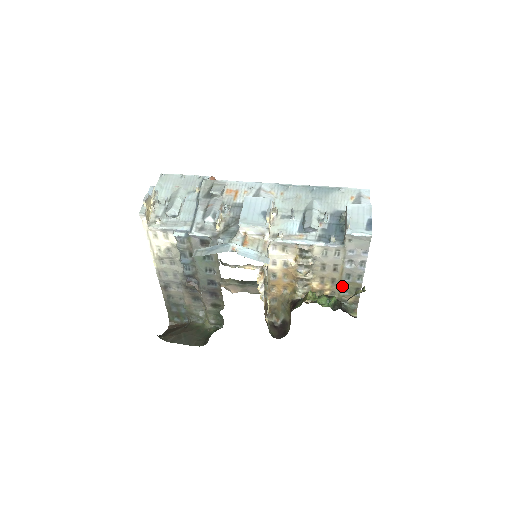
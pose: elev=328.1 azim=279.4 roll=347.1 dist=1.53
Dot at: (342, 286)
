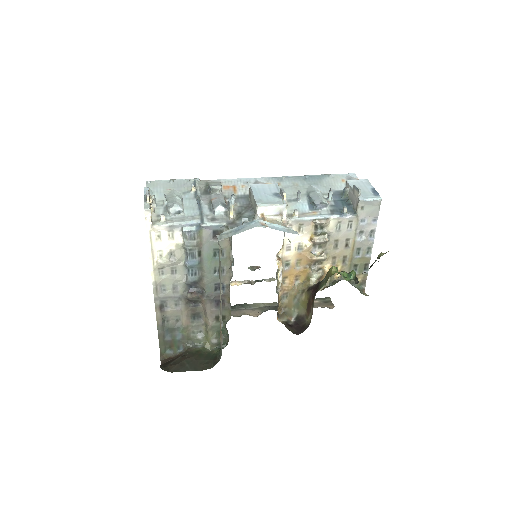
Dot at: (352, 264)
